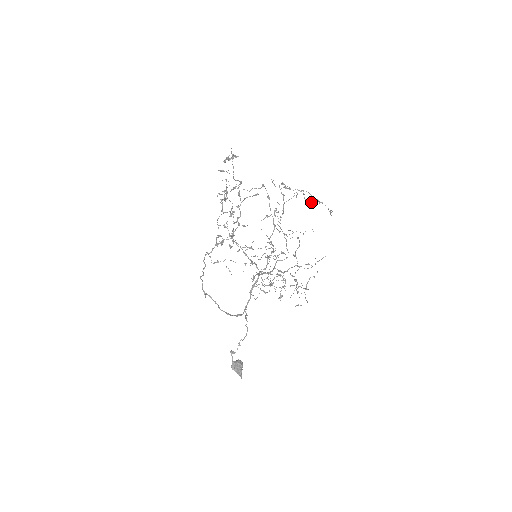
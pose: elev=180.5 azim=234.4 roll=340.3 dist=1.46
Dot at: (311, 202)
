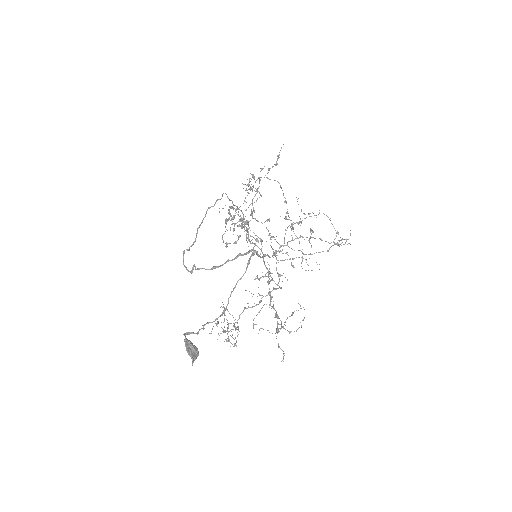
Dot at: occluded
